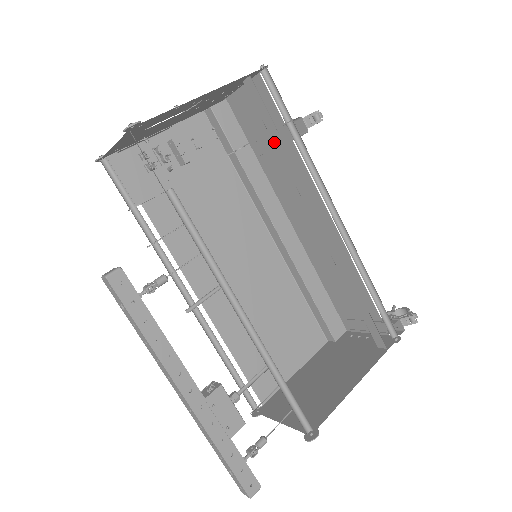
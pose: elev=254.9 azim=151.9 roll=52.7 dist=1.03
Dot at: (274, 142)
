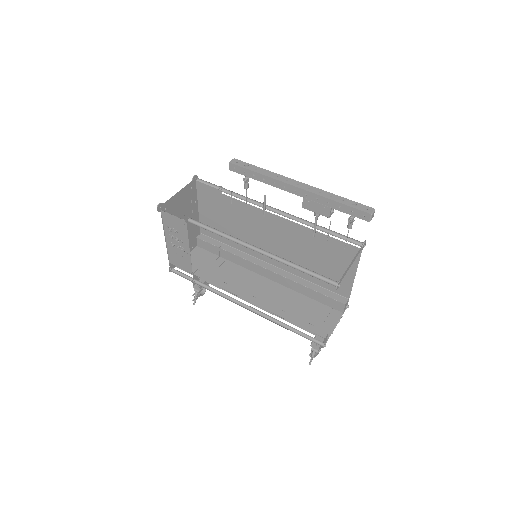
Dot at: (224, 249)
